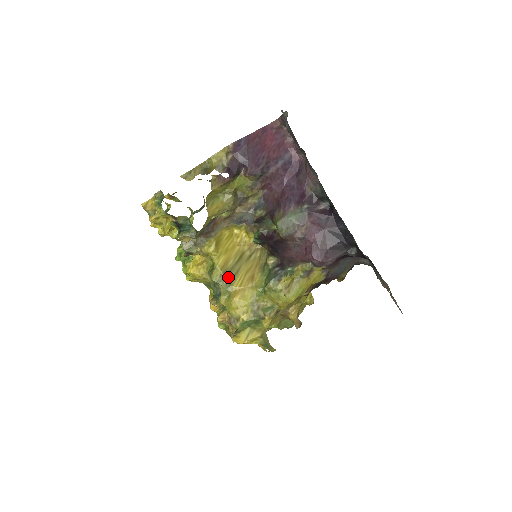
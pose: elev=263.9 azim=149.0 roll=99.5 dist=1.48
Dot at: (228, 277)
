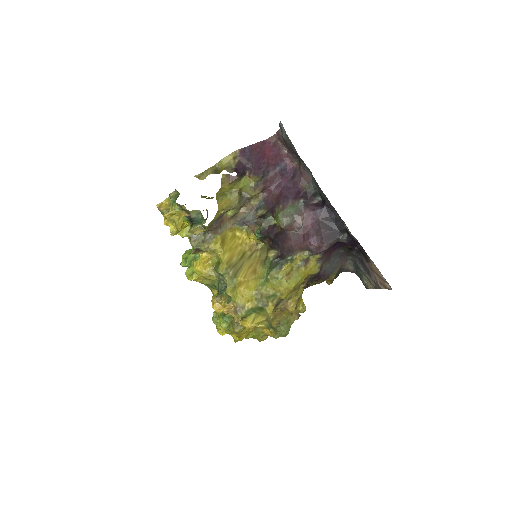
Dot at: (233, 271)
